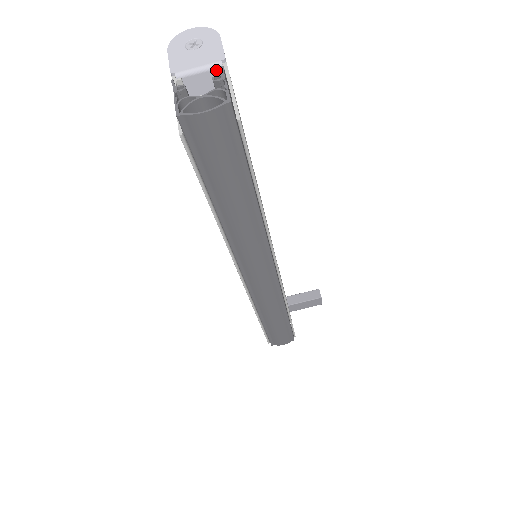
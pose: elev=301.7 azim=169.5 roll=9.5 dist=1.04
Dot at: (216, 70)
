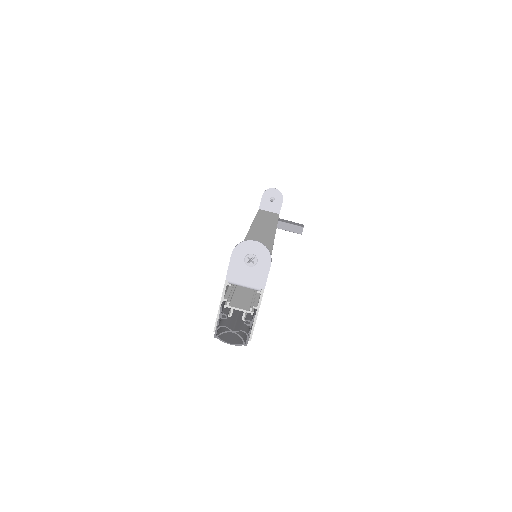
Dot at: (256, 289)
